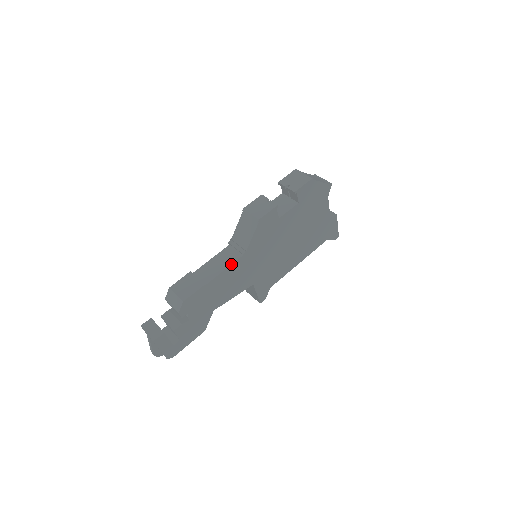
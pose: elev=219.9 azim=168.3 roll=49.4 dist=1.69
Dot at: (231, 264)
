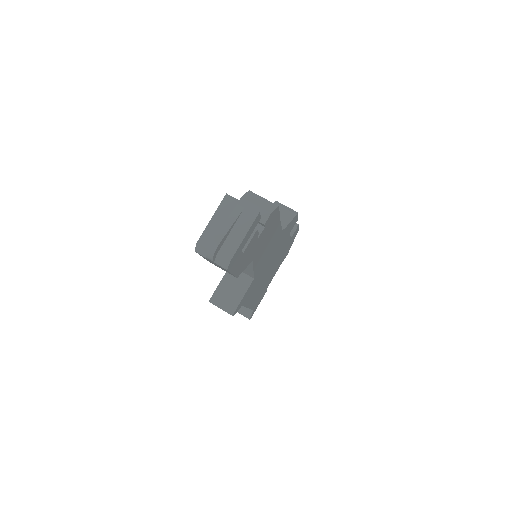
Dot at: (281, 226)
